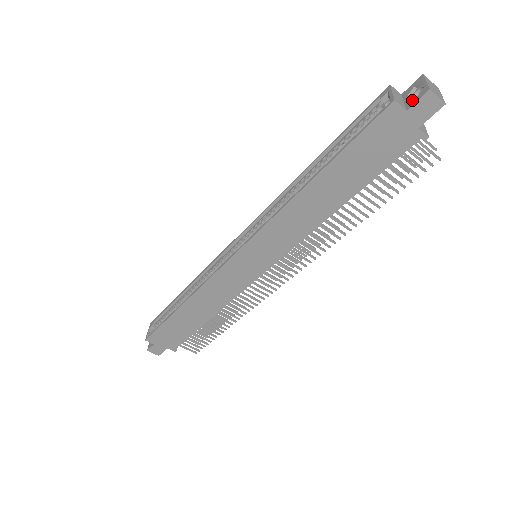
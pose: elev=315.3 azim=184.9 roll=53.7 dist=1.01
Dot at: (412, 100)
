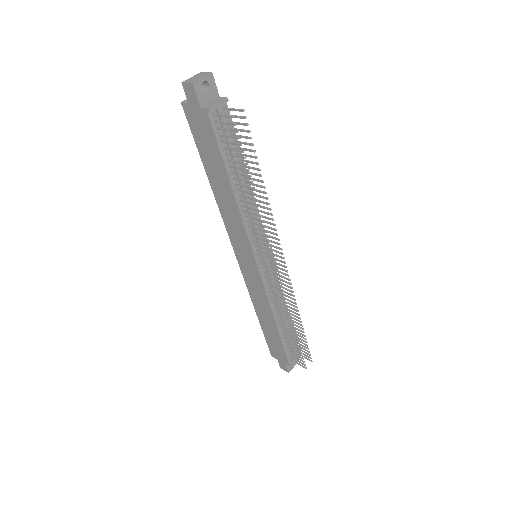
Dot at: occluded
